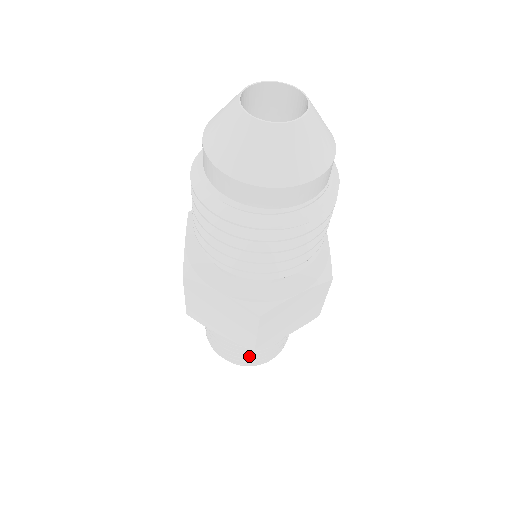
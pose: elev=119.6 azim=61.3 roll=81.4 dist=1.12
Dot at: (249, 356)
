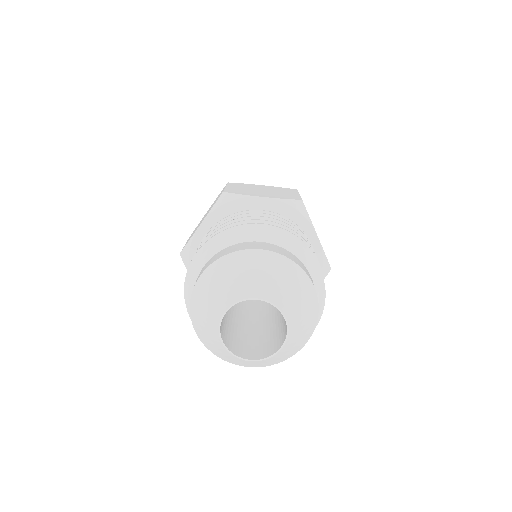
Dot at: occluded
